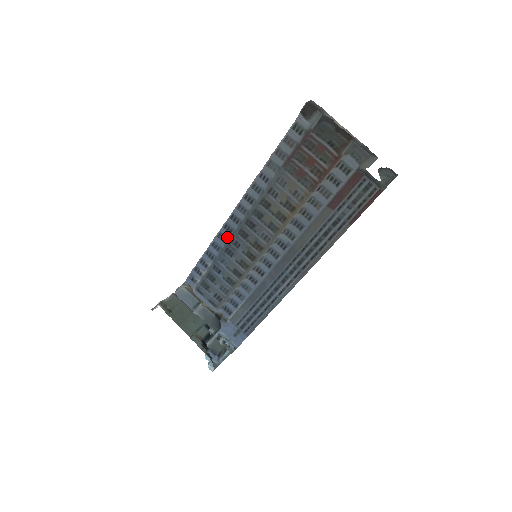
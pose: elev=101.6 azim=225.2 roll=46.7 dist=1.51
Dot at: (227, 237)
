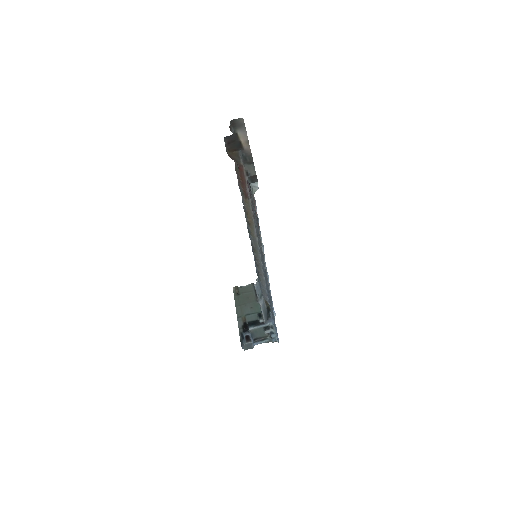
Dot at: occluded
